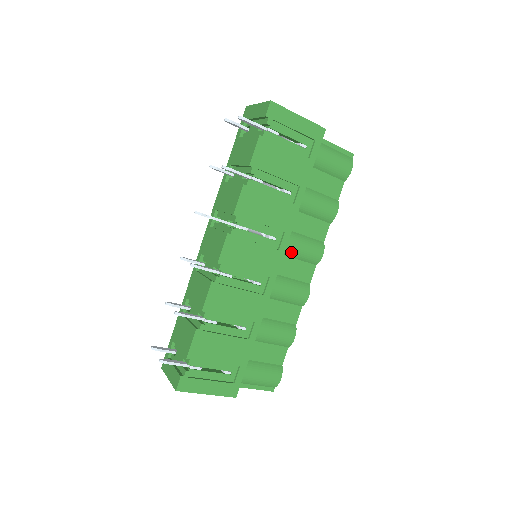
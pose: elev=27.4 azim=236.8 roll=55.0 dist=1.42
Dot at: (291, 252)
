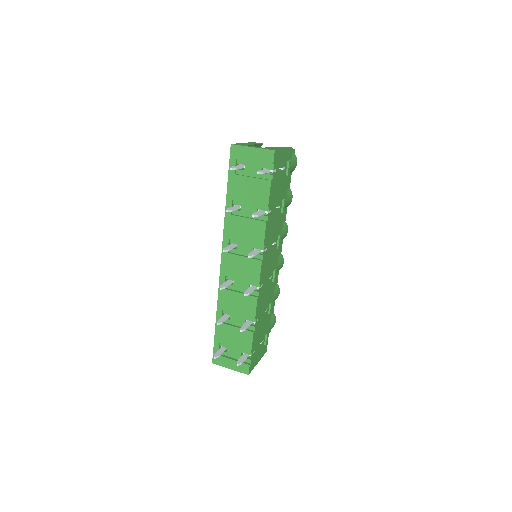
Dot at: occluded
